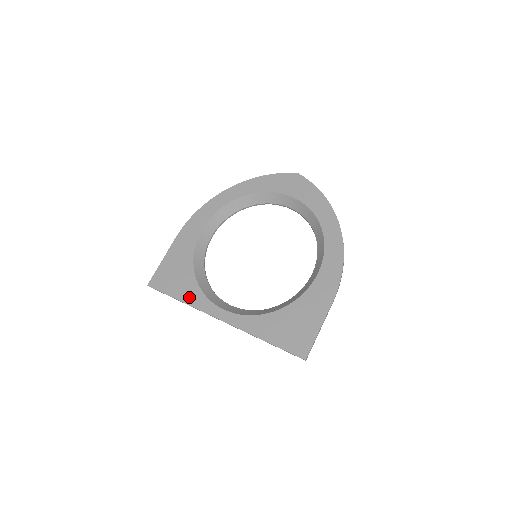
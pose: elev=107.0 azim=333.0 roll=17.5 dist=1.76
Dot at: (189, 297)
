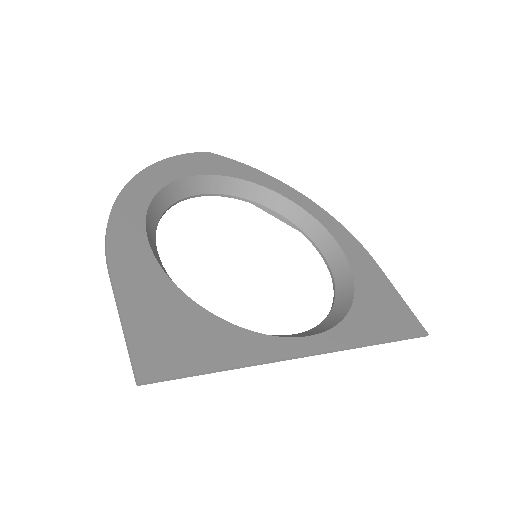
Dot at: (241, 351)
